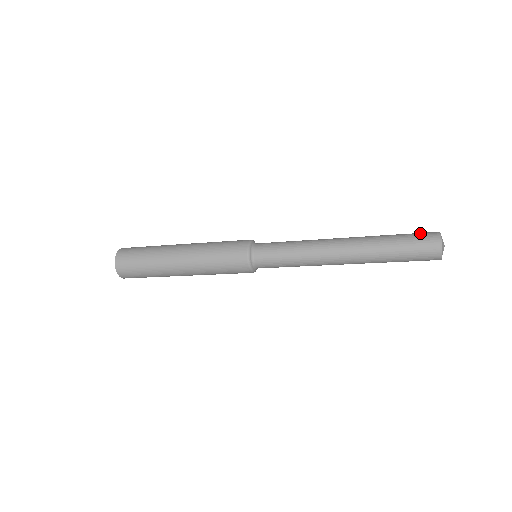
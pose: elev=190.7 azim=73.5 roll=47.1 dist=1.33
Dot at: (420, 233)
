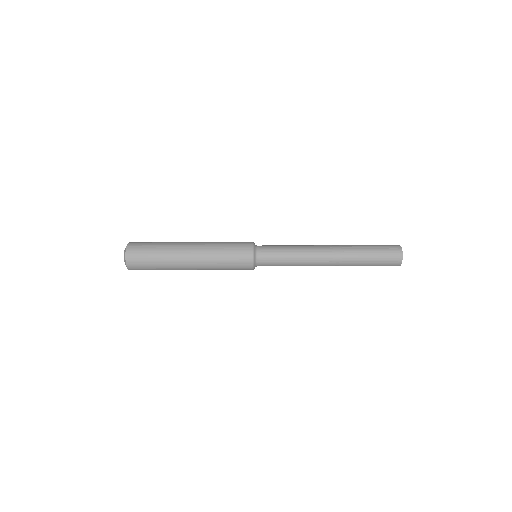
Dot at: (389, 258)
